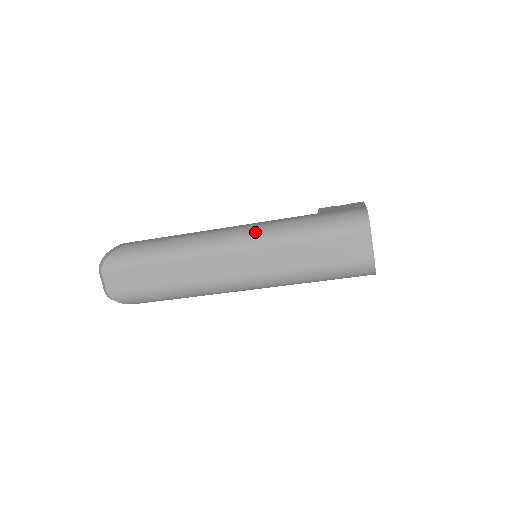
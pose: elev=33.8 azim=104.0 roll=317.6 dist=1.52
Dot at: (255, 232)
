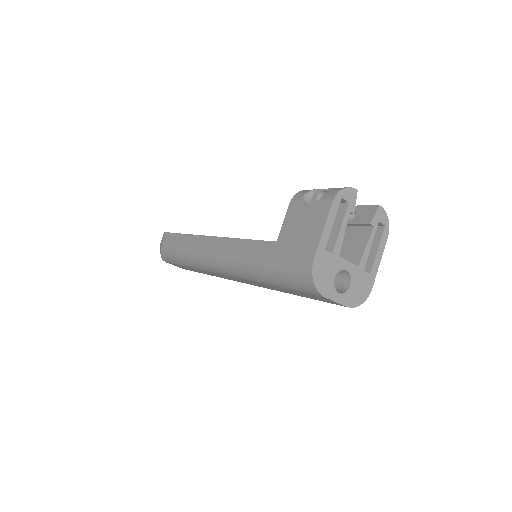
Dot at: (230, 265)
